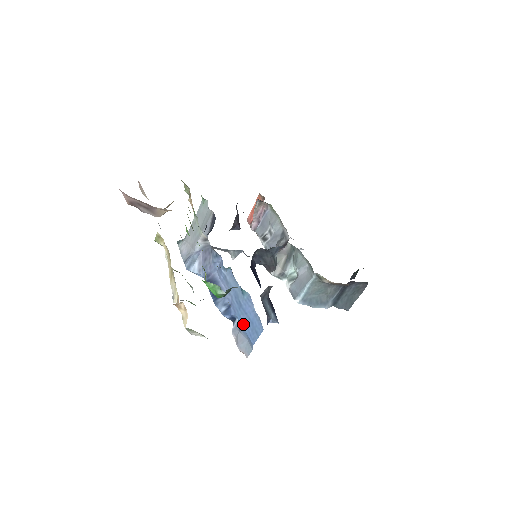
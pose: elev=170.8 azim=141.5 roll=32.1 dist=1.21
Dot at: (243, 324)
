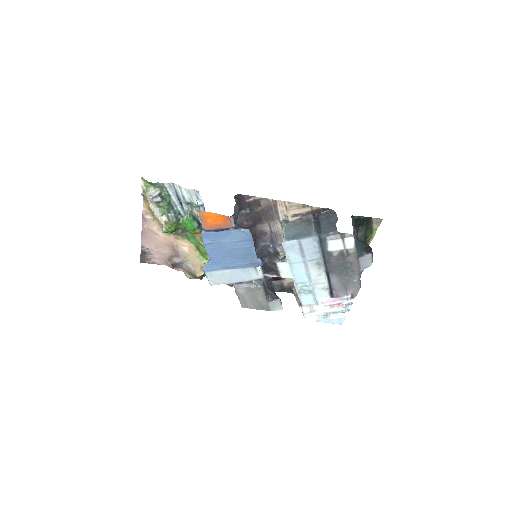
Dot at: occluded
